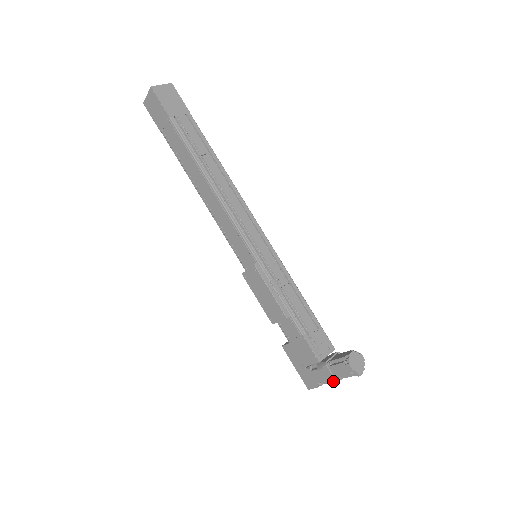
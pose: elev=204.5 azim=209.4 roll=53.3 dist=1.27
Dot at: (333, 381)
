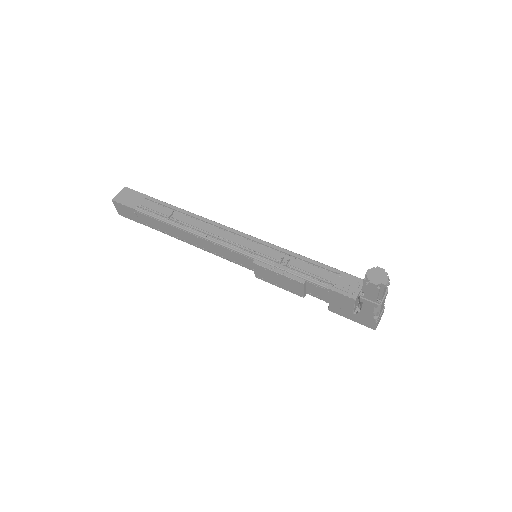
Dot at: (377, 307)
